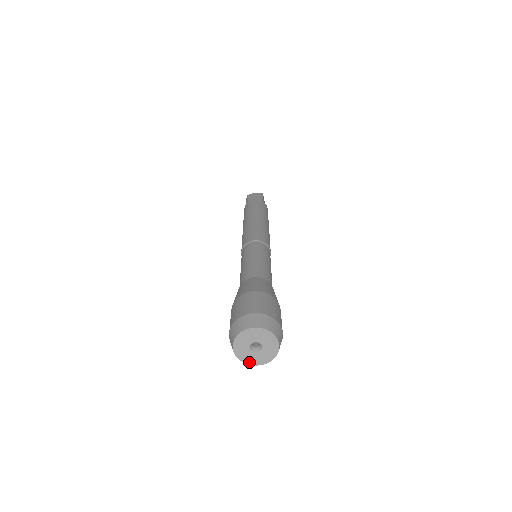
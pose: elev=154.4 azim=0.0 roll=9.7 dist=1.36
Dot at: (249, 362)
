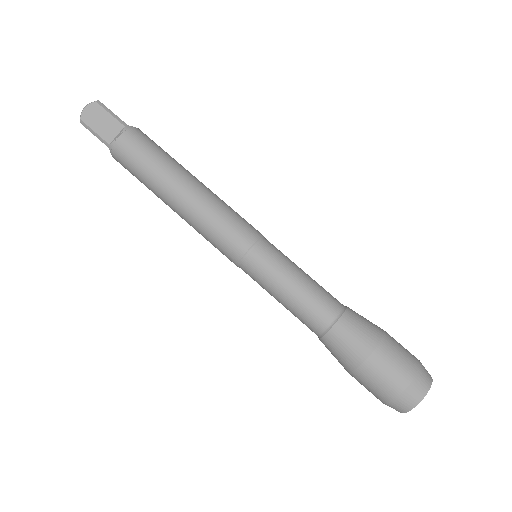
Dot at: occluded
